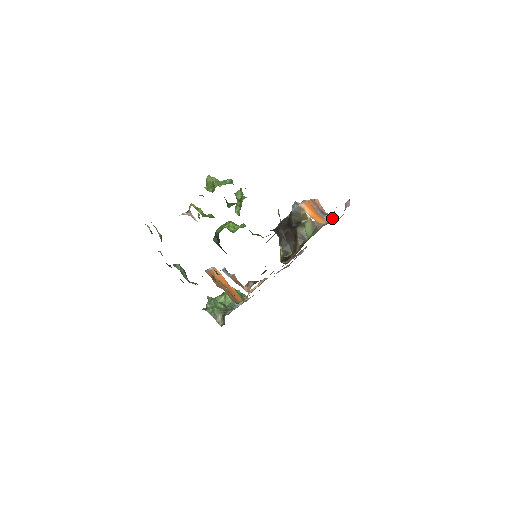
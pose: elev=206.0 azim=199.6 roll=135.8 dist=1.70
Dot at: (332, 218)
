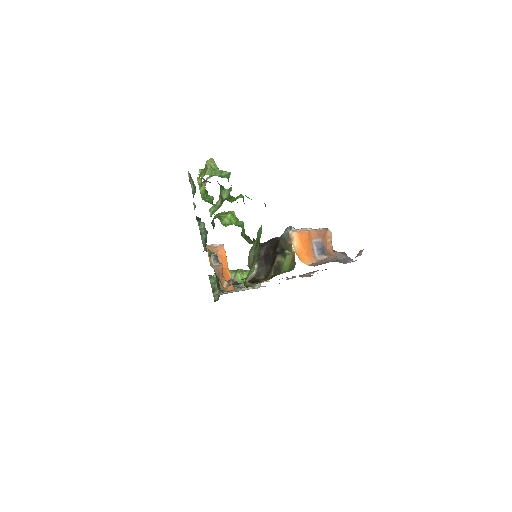
Dot at: (348, 257)
